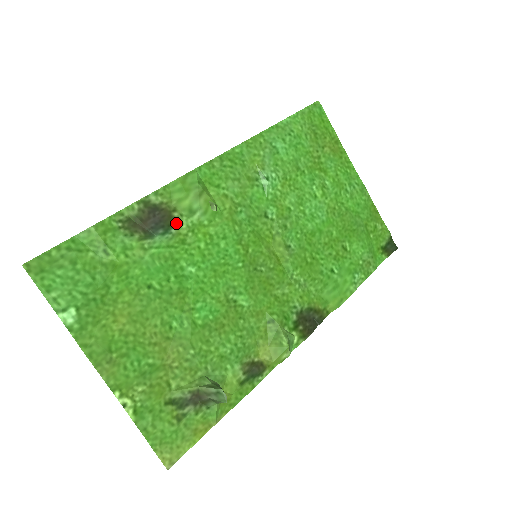
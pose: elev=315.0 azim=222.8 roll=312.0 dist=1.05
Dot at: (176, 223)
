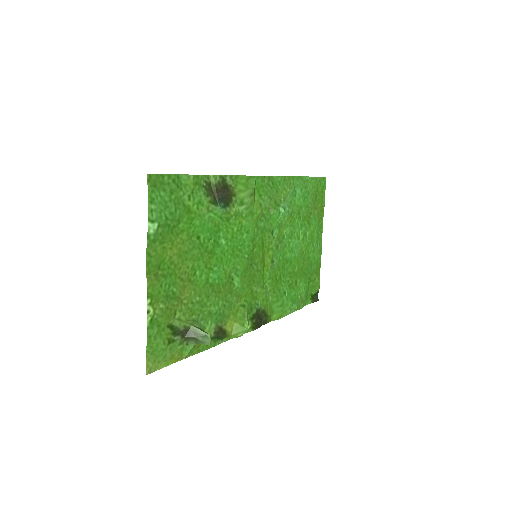
Dot at: (231, 204)
